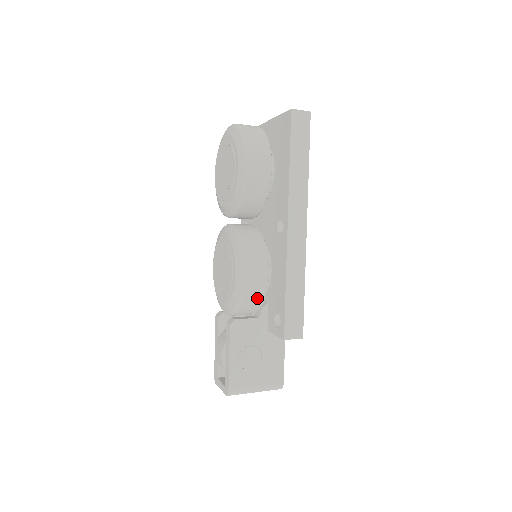
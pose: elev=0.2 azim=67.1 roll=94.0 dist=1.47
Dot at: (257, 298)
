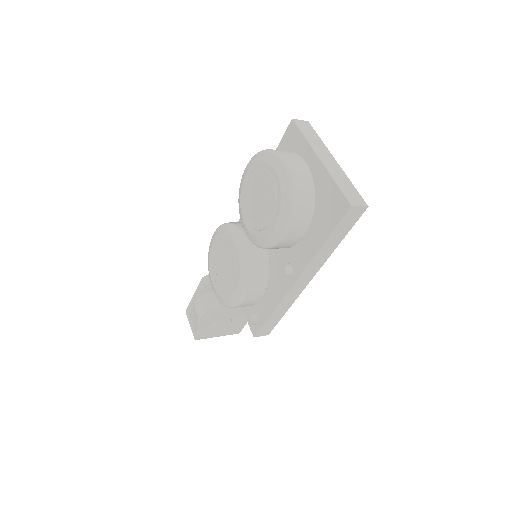
Dot at: occluded
